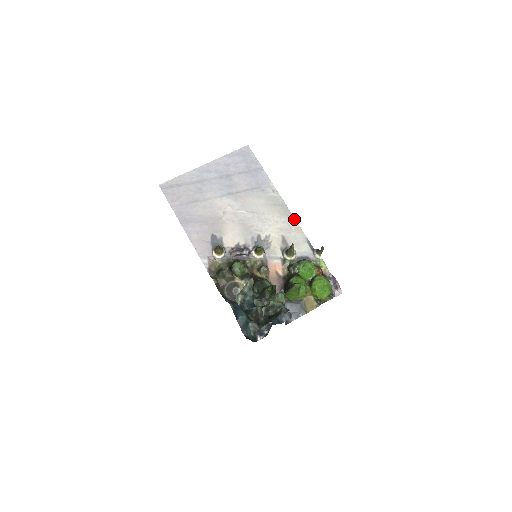
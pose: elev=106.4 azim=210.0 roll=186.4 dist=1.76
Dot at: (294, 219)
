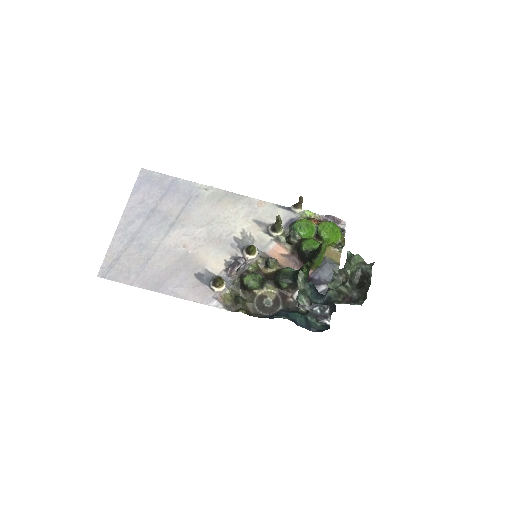
Dot at: (248, 198)
